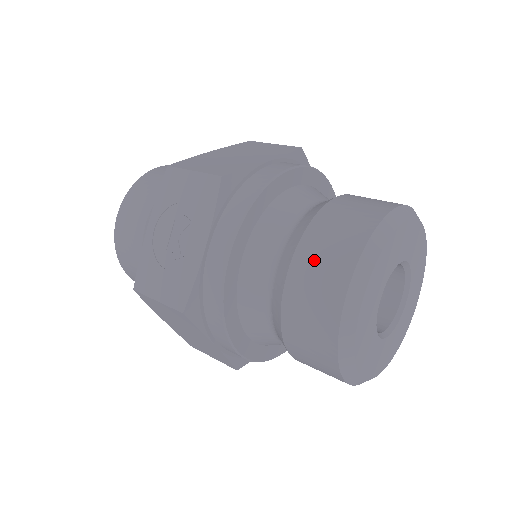
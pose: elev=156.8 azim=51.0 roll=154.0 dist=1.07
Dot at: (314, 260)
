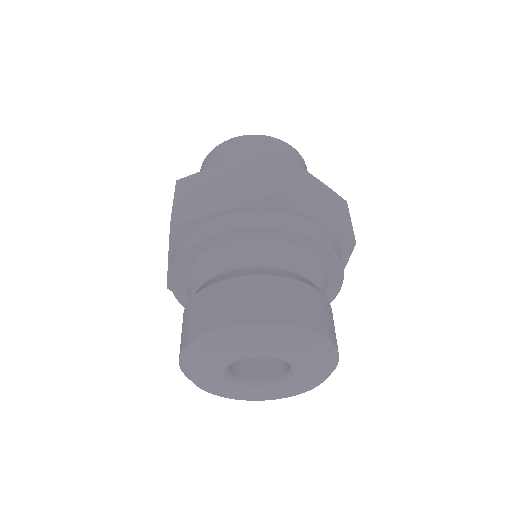
Dot at: (184, 323)
